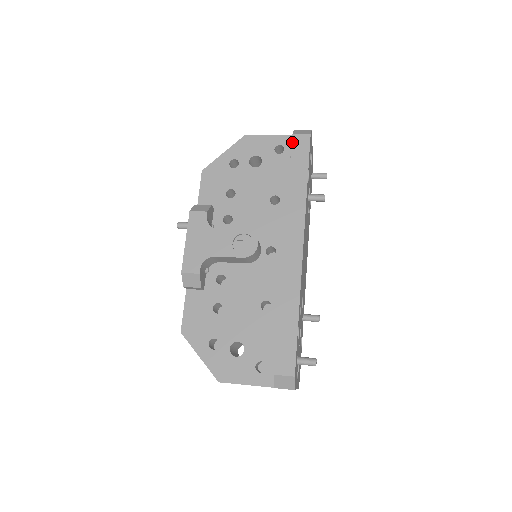
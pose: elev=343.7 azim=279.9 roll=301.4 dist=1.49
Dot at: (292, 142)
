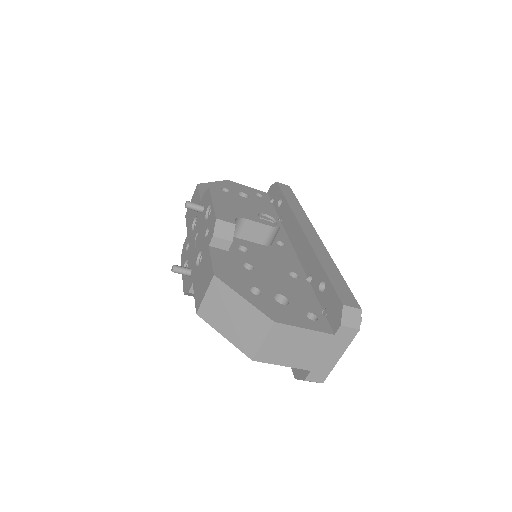
Dot at: (278, 185)
